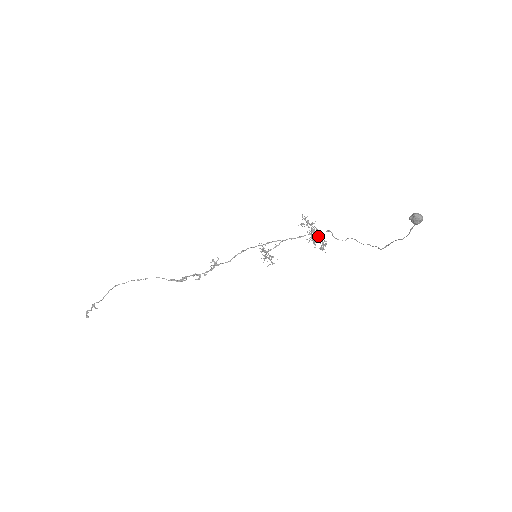
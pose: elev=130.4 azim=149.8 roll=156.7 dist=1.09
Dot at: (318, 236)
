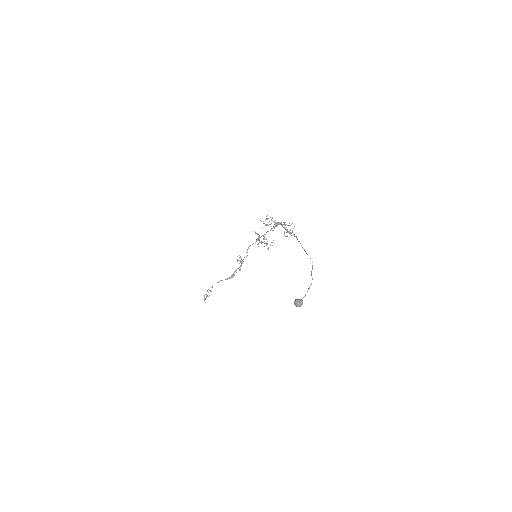
Dot at: (282, 226)
